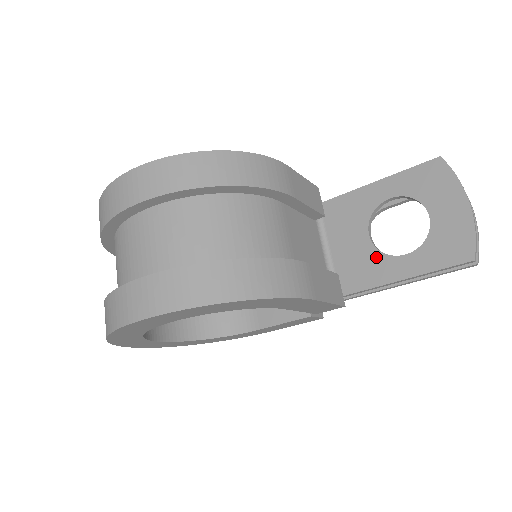
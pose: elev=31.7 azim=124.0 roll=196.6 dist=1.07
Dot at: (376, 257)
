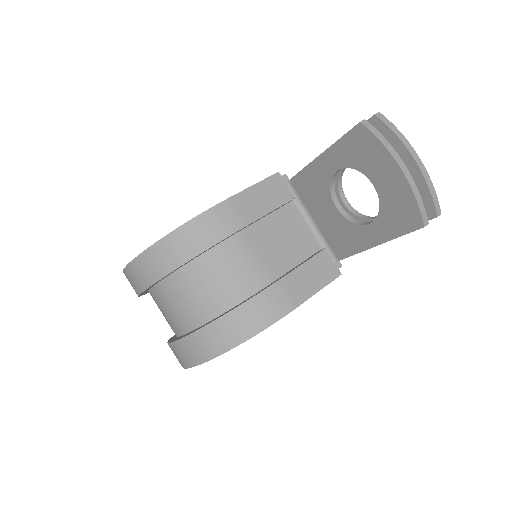
Dot at: (349, 227)
